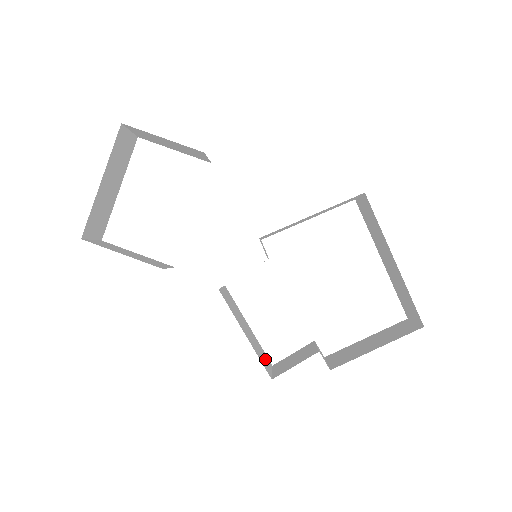
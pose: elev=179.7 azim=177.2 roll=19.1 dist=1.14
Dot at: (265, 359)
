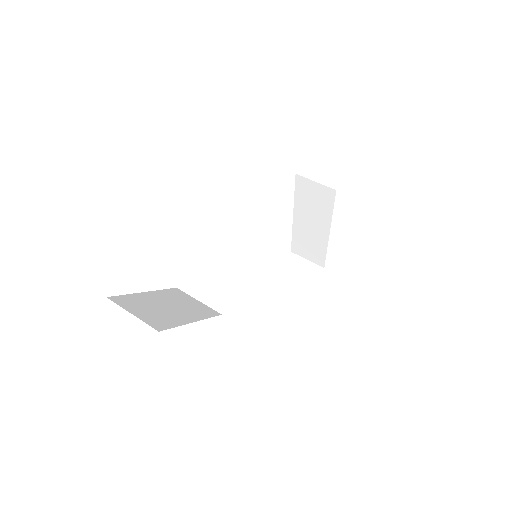
Dot at: occluded
